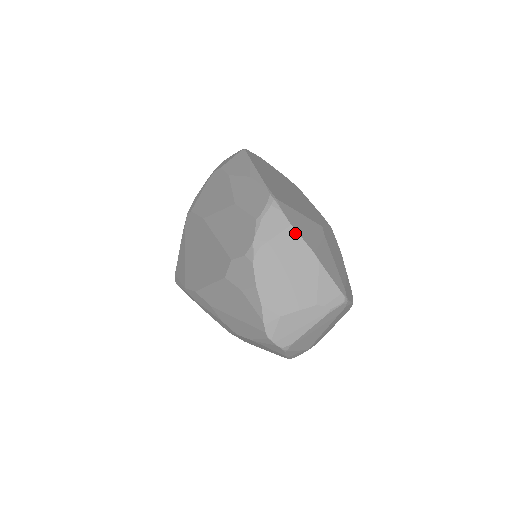
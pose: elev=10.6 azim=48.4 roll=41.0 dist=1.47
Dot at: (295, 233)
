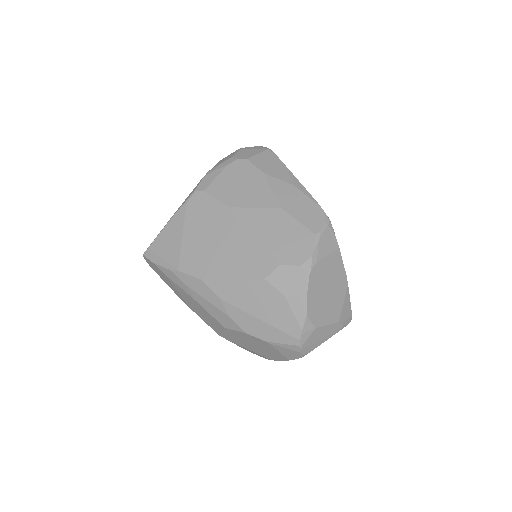
Dot at: (340, 256)
